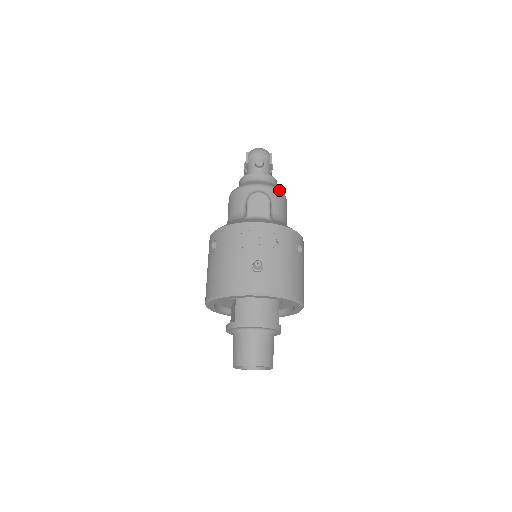
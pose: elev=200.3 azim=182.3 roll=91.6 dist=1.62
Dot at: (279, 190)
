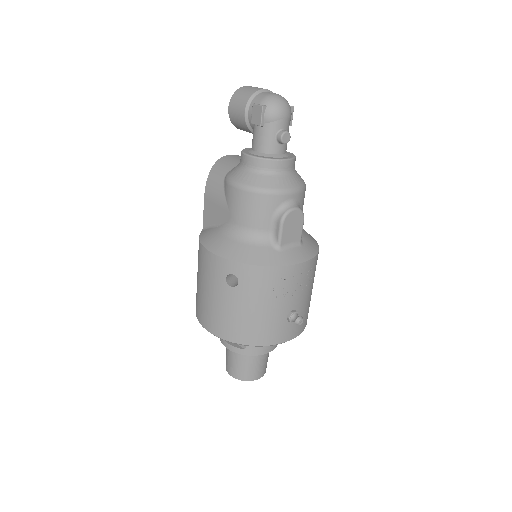
Dot at: occluded
